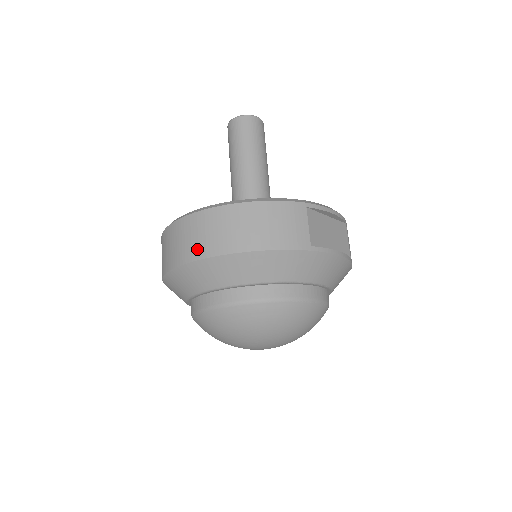
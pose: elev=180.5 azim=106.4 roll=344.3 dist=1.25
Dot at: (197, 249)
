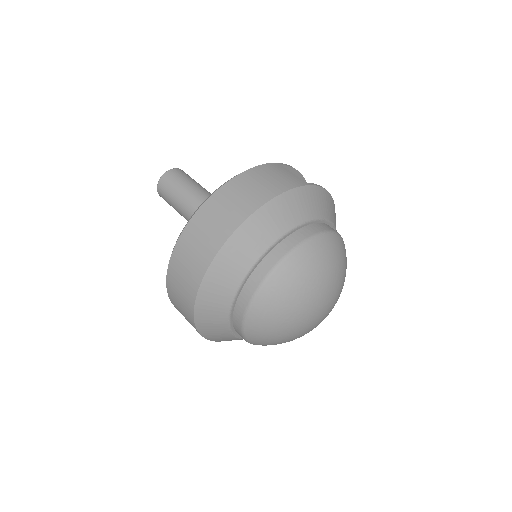
Dot at: (221, 231)
